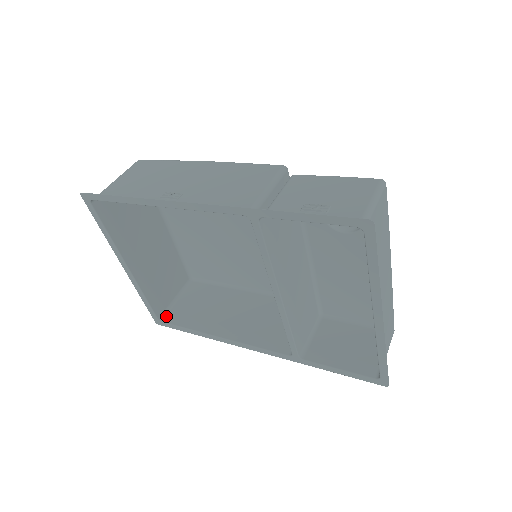
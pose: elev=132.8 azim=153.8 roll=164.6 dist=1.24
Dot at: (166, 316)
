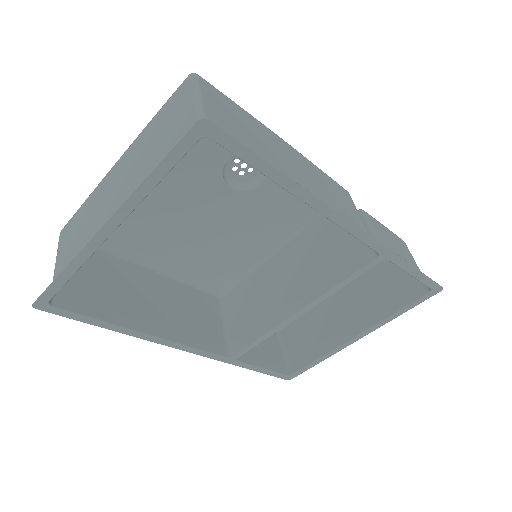
Dot at: (56, 296)
